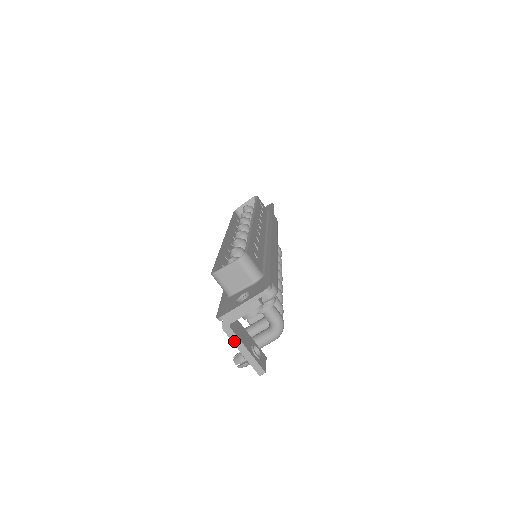
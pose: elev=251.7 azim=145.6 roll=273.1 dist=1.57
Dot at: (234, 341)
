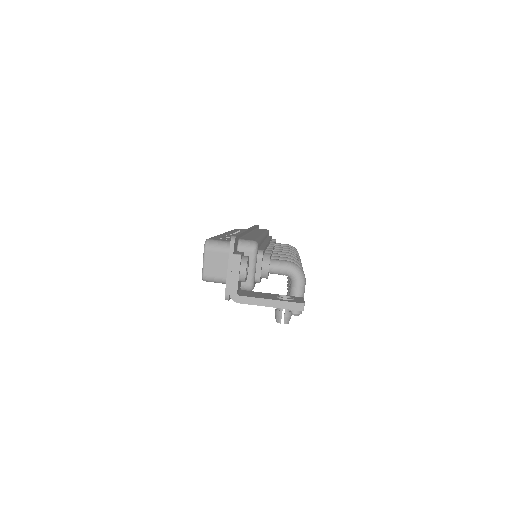
Dot at: (254, 303)
